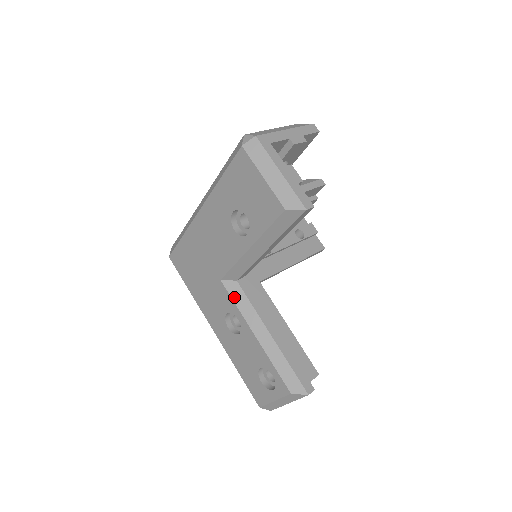
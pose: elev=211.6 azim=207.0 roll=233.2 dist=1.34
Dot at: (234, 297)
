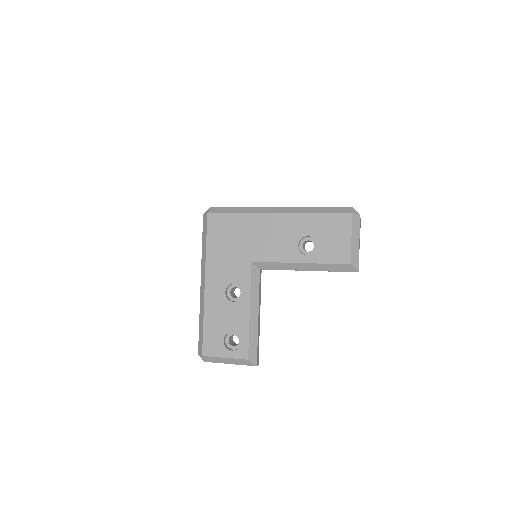
Dot at: (253, 278)
